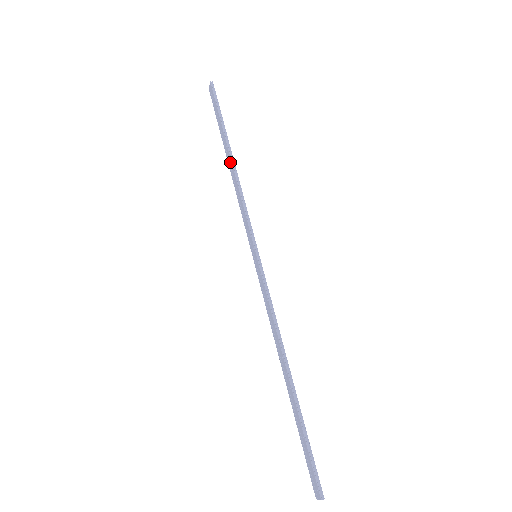
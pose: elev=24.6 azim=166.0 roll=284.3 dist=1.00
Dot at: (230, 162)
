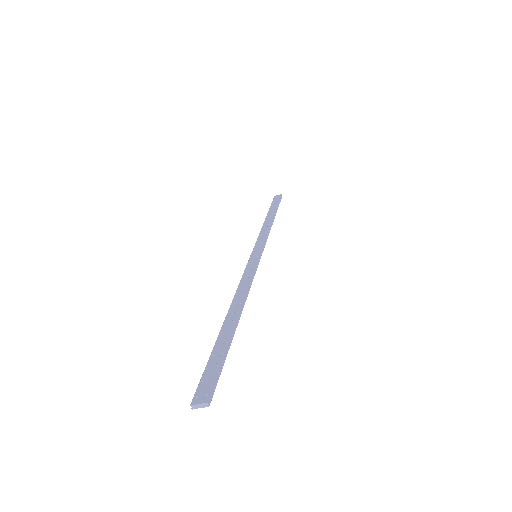
Dot at: (270, 219)
